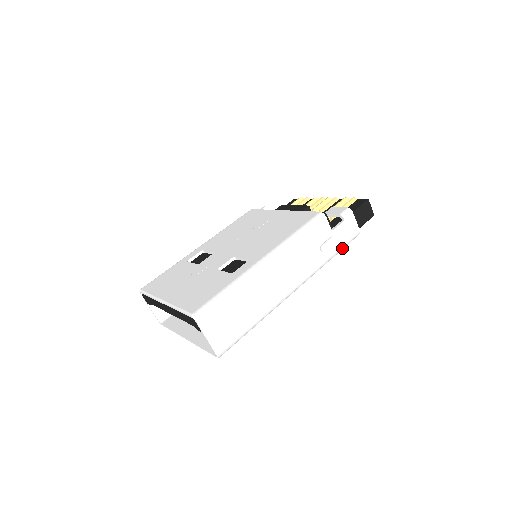
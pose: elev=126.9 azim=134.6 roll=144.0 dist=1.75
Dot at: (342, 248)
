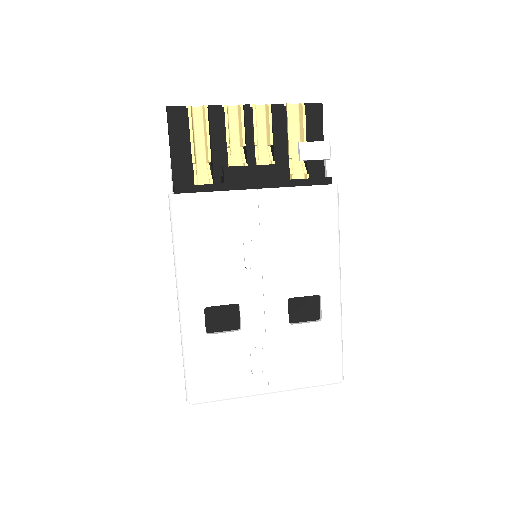
Dot at: occluded
